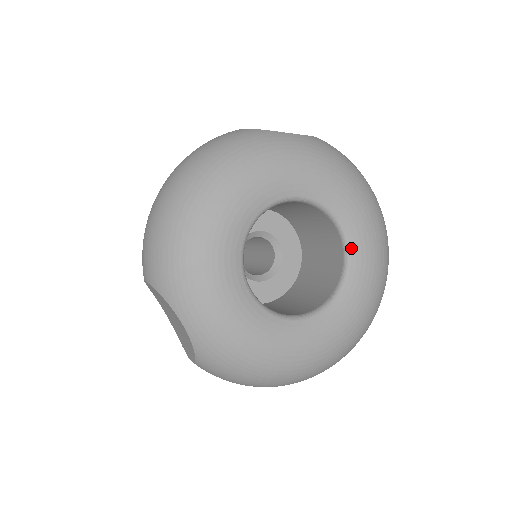
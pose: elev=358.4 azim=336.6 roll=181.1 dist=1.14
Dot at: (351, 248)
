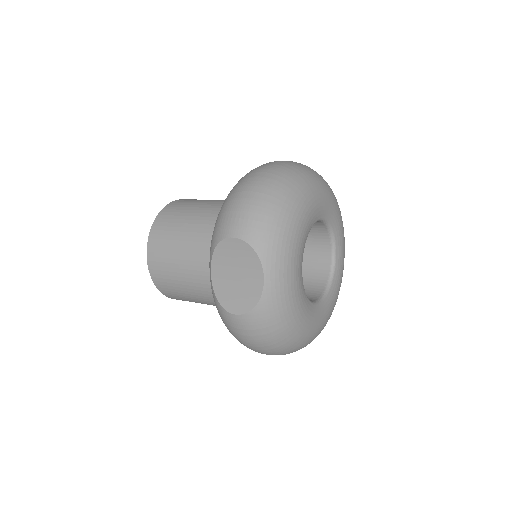
Dot at: (336, 268)
